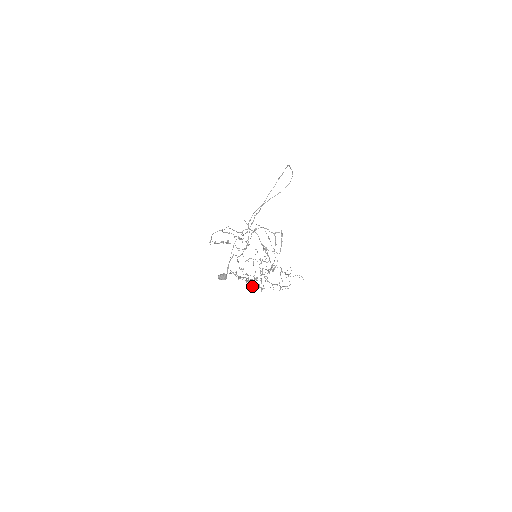
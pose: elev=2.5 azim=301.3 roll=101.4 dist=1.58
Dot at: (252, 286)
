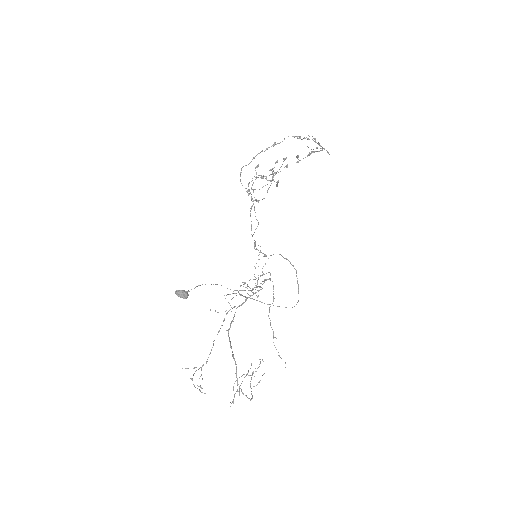
Dot at: (284, 158)
